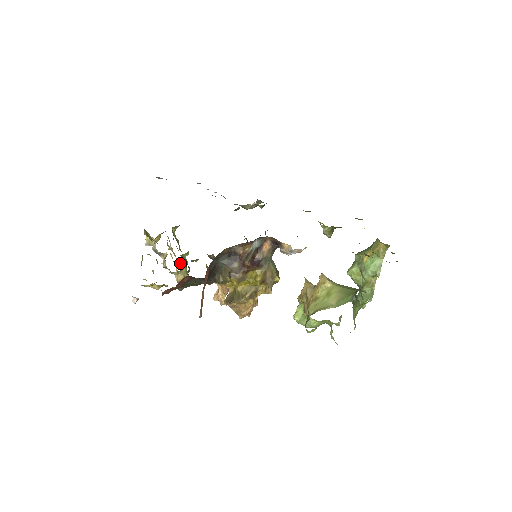
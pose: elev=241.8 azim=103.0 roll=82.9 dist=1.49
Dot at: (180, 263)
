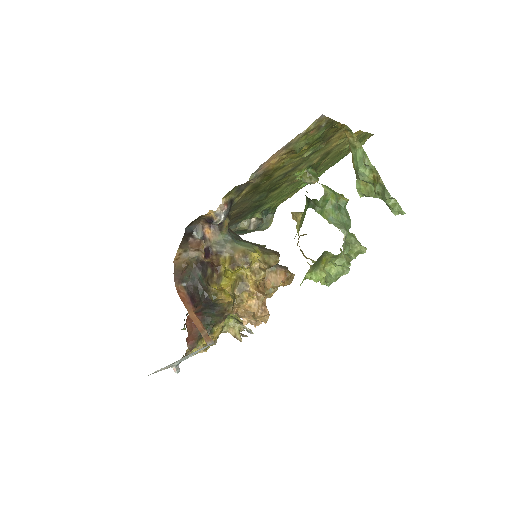
Dot at: occluded
